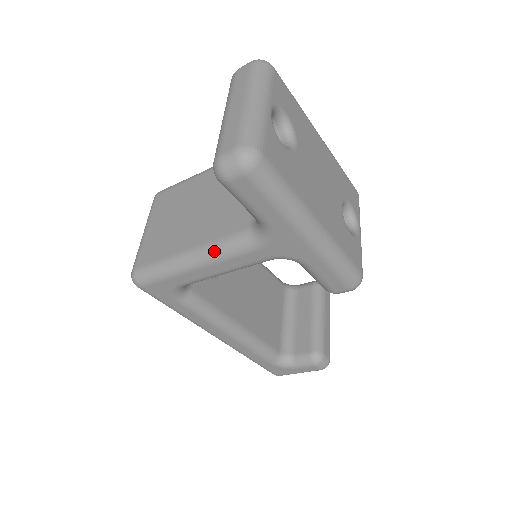
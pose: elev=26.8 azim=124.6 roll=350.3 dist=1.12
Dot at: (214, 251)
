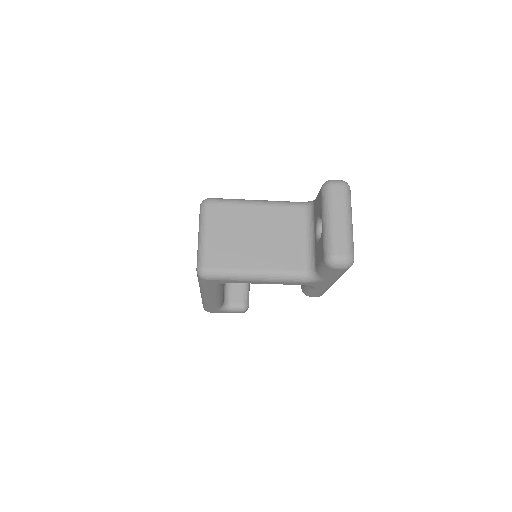
Dot at: (276, 277)
